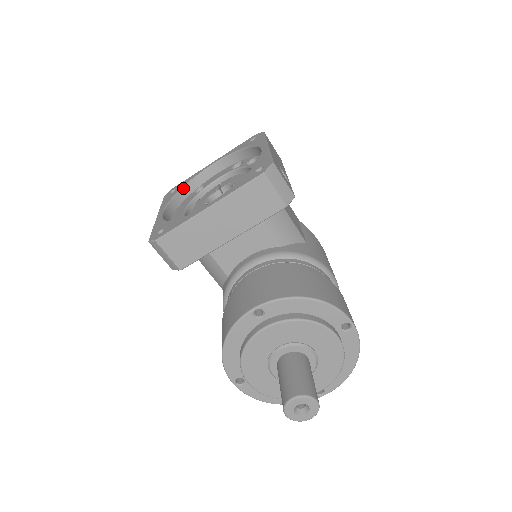
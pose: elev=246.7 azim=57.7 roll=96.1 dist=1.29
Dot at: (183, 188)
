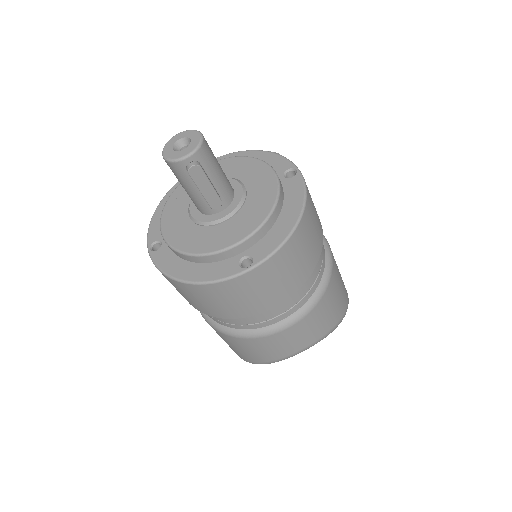
Dot at: occluded
